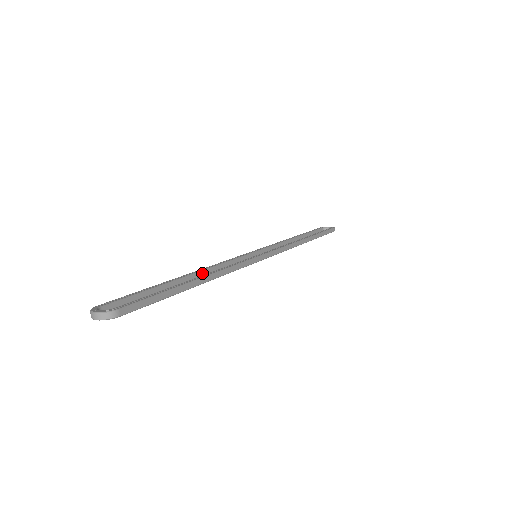
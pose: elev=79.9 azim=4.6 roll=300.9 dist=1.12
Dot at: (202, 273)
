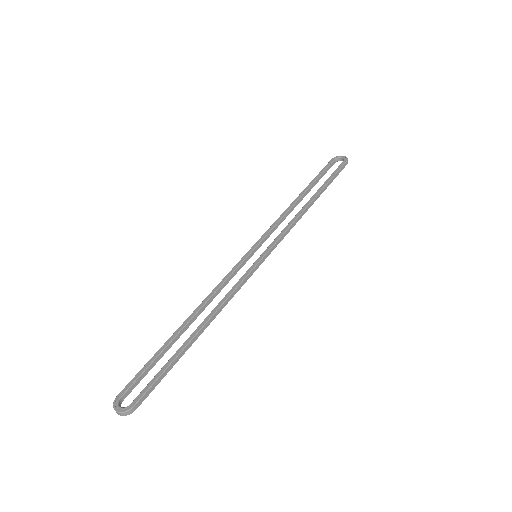
Dot at: (203, 307)
